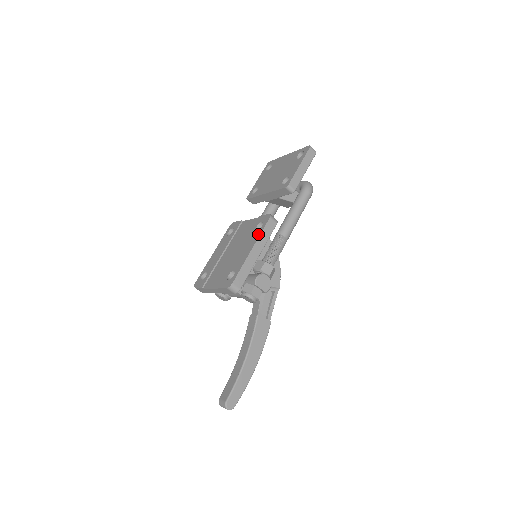
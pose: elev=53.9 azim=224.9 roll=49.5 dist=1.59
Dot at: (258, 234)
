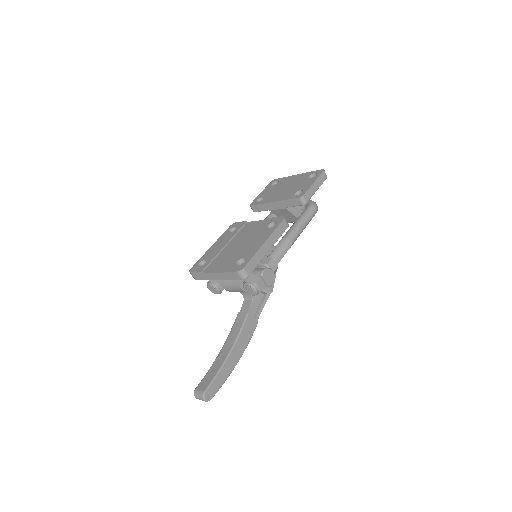
Dot at: (271, 230)
